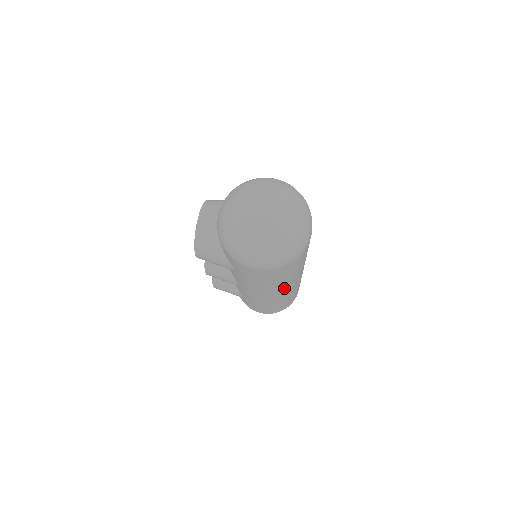
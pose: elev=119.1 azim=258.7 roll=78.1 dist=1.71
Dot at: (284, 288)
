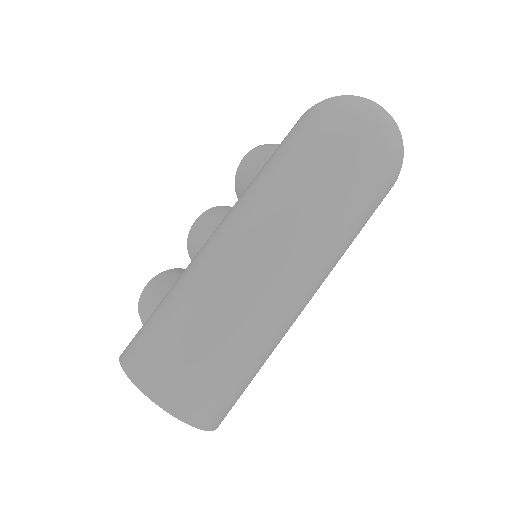
Dot at: (270, 233)
